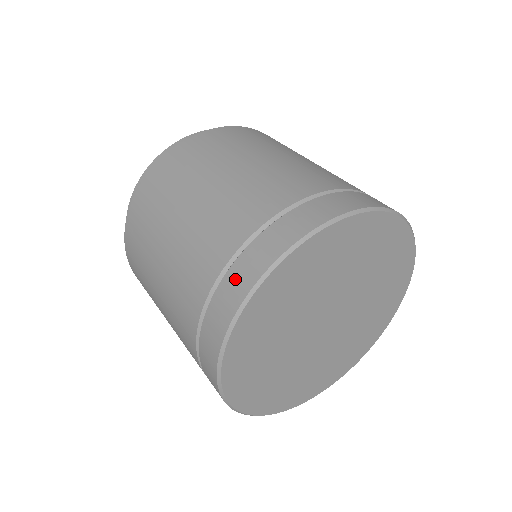
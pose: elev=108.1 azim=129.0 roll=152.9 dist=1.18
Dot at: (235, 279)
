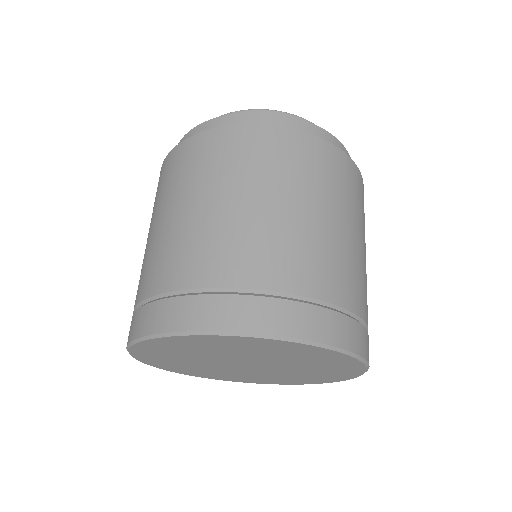
Dot at: (198, 308)
